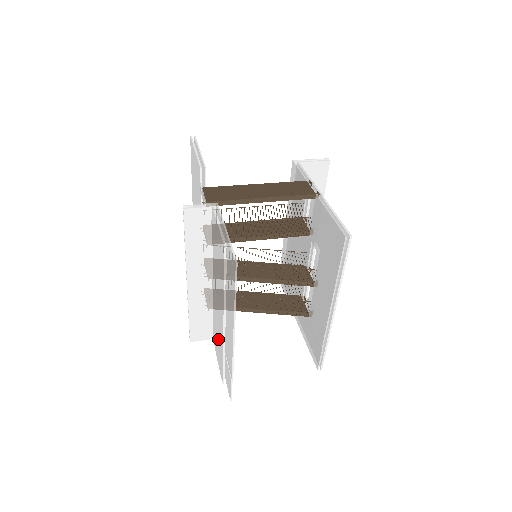
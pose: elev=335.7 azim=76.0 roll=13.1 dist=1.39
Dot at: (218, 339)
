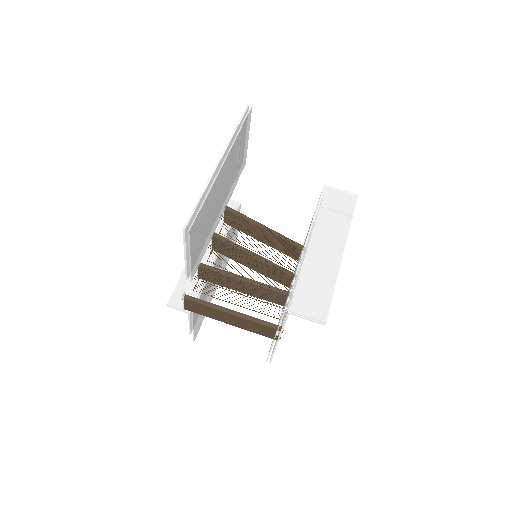
Dot at: occluded
